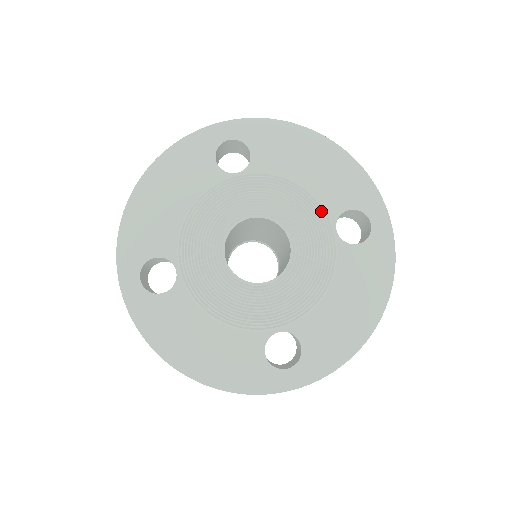
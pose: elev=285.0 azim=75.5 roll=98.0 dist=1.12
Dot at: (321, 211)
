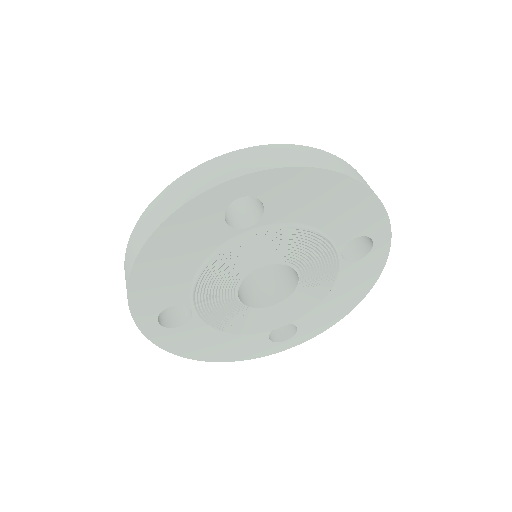
Dot at: (331, 248)
